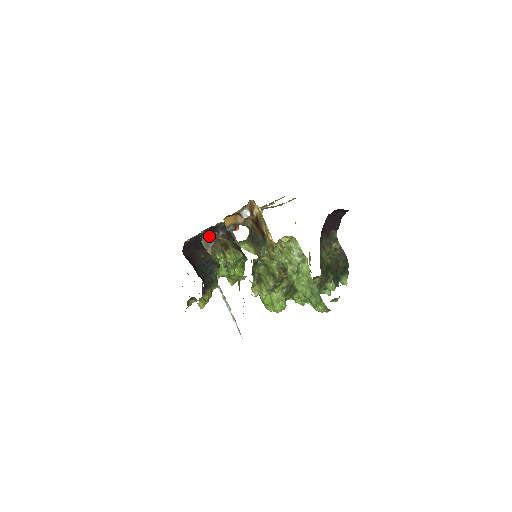
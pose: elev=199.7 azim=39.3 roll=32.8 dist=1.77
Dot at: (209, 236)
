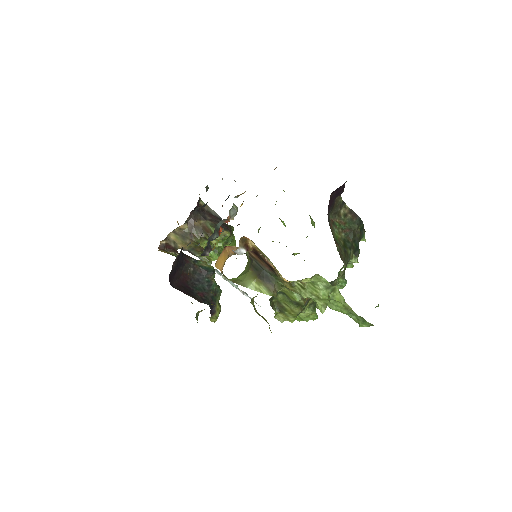
Dot at: (182, 227)
